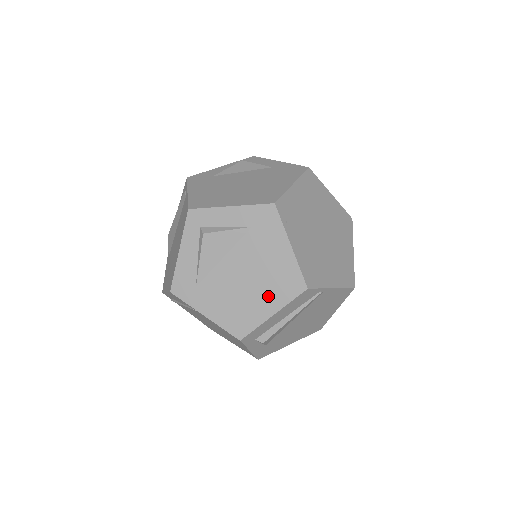
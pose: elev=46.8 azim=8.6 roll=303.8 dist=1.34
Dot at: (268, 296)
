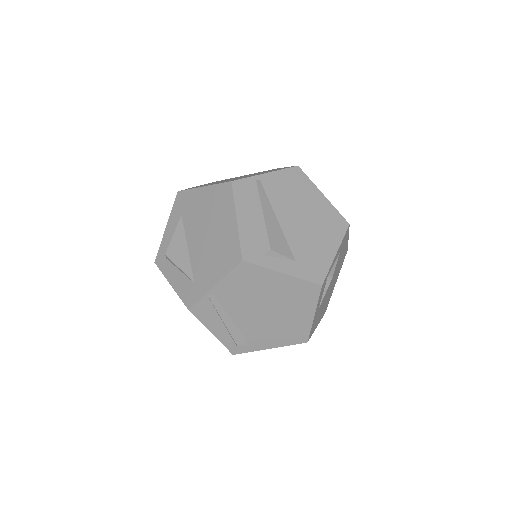
Dot at: (223, 219)
